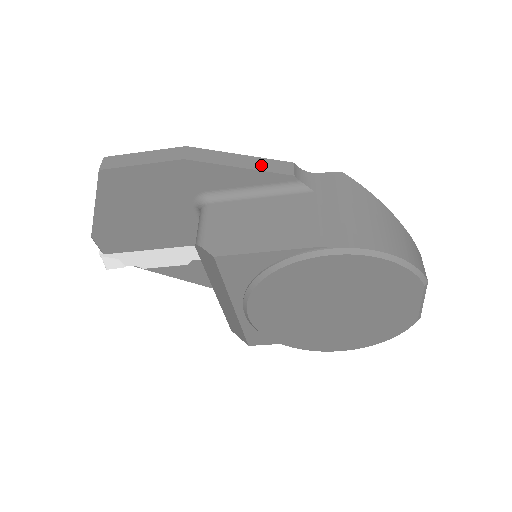
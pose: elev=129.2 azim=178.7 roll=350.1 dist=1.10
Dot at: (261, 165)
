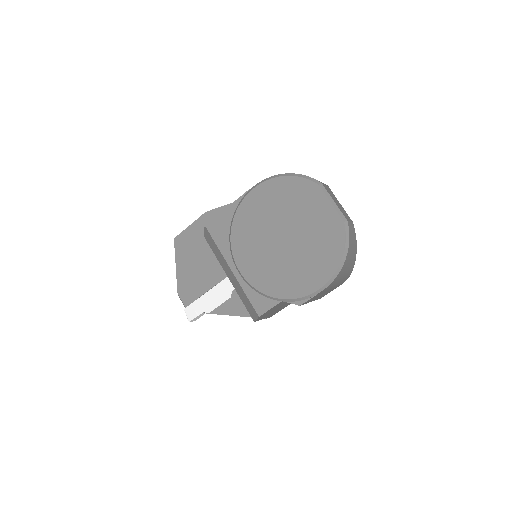
Dot at: occluded
